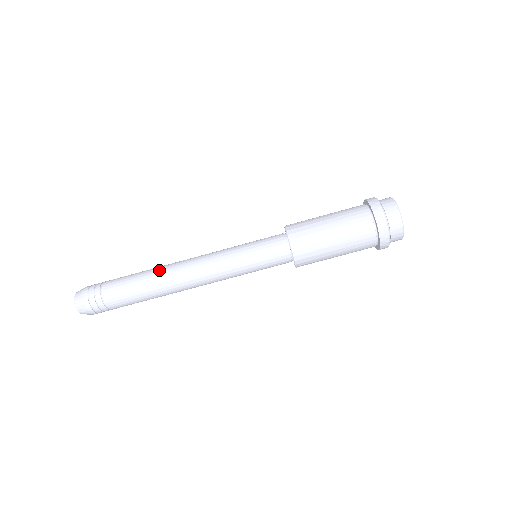
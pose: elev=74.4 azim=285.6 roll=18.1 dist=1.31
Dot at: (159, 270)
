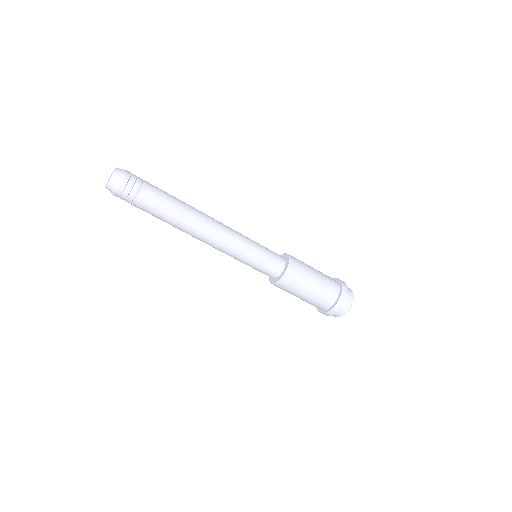
Dot at: (194, 208)
